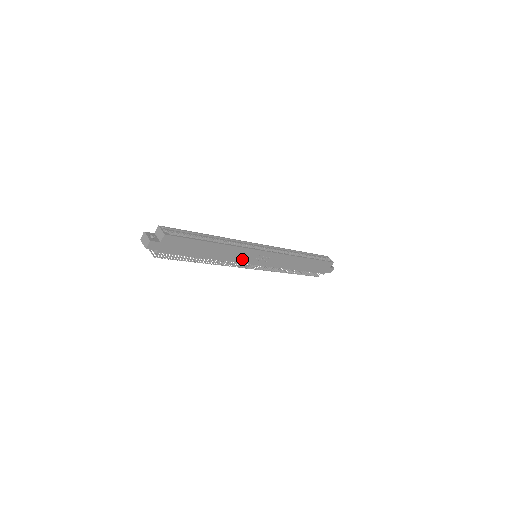
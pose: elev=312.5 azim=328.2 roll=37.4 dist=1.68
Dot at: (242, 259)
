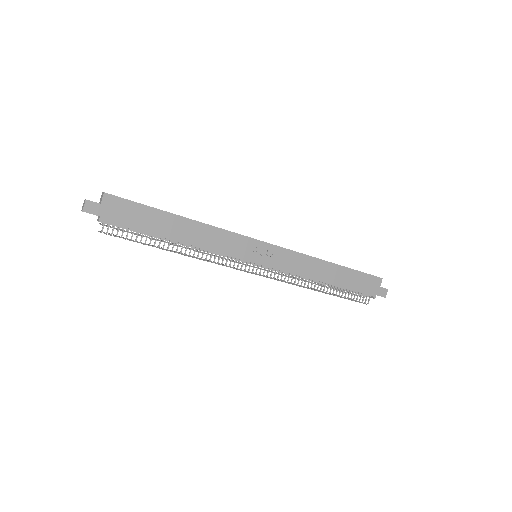
Dot at: (231, 250)
